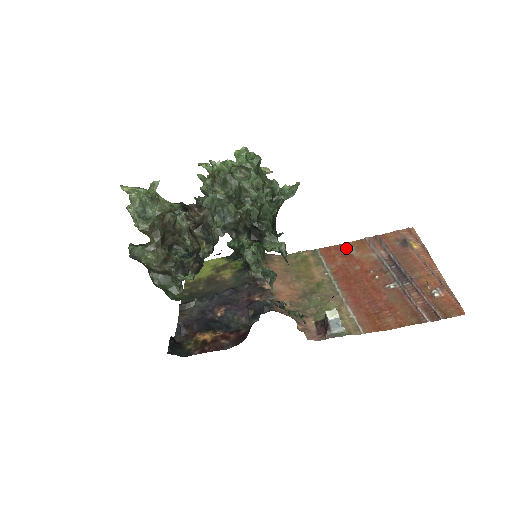
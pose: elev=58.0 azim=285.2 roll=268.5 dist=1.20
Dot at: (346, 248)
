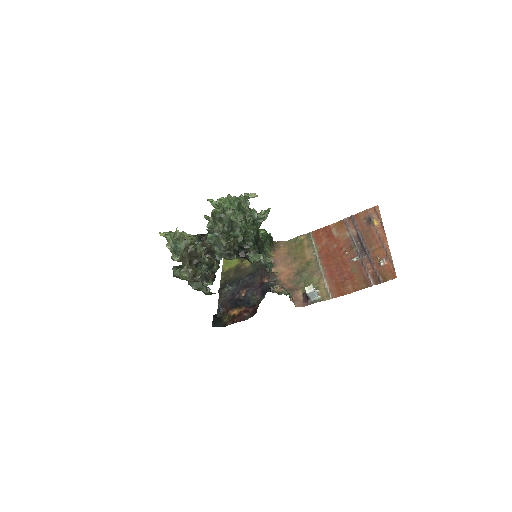
Dot at: (330, 229)
